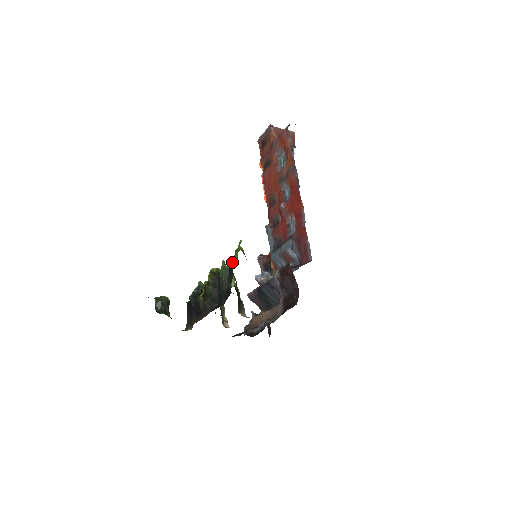
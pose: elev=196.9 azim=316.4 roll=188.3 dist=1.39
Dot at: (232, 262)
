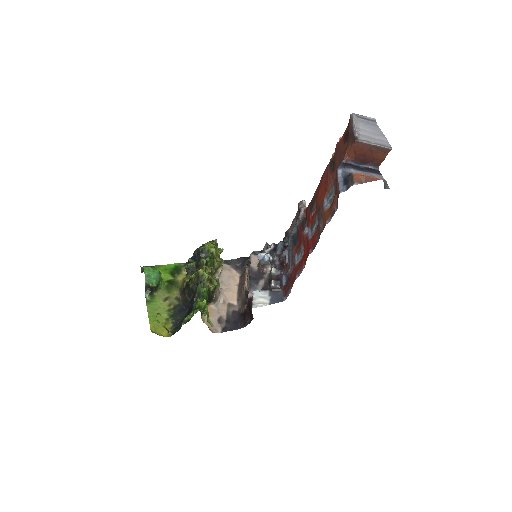
Dot at: (195, 305)
